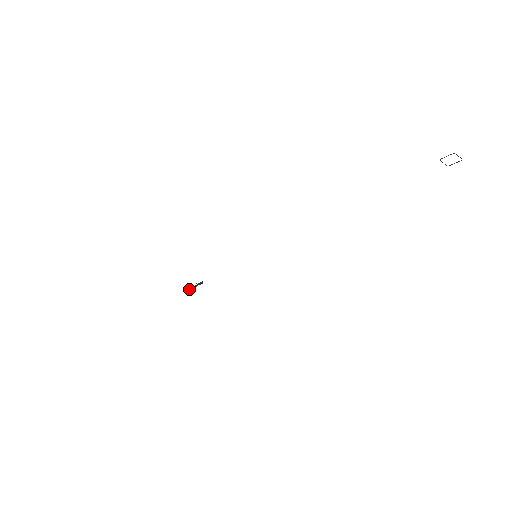
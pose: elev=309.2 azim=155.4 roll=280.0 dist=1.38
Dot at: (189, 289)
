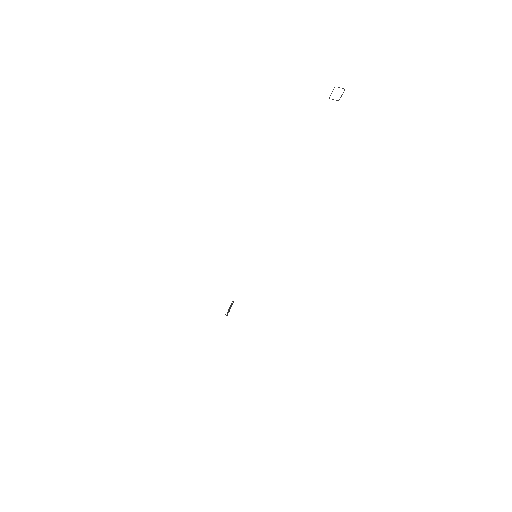
Dot at: (227, 314)
